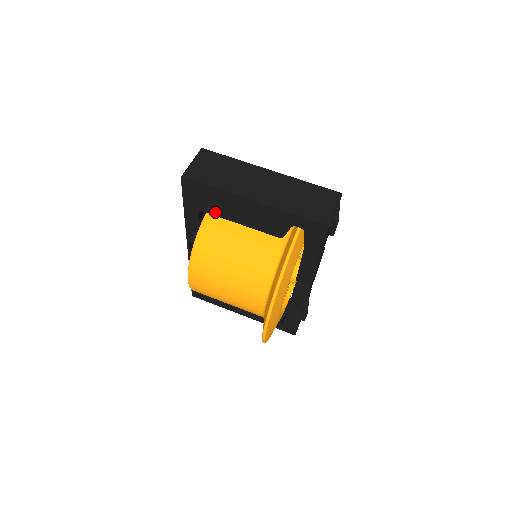
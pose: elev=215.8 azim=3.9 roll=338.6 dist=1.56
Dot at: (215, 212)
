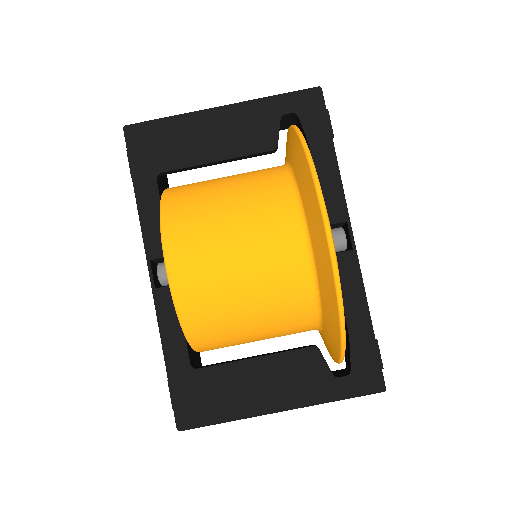
Dot at: (178, 162)
